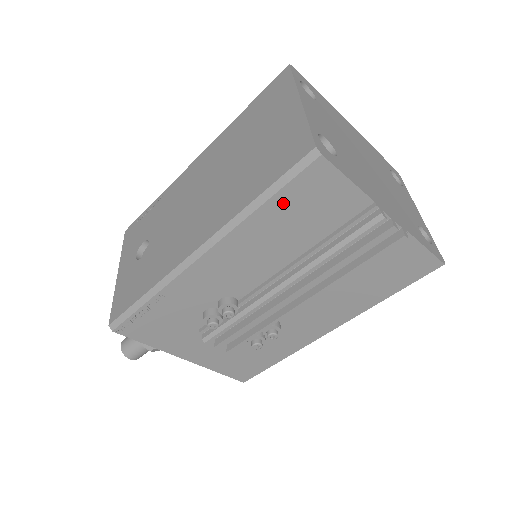
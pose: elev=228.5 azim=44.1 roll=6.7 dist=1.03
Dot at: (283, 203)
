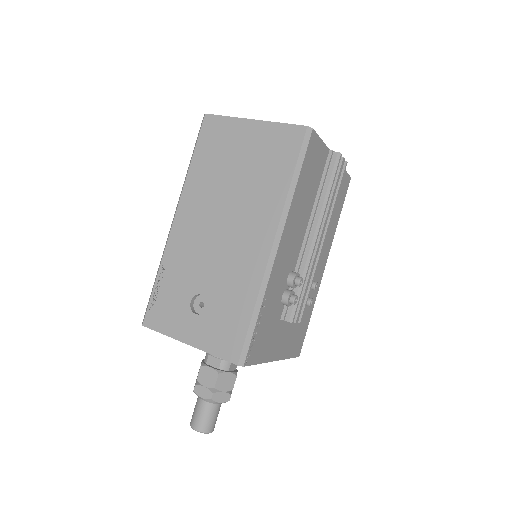
Dot at: (304, 173)
